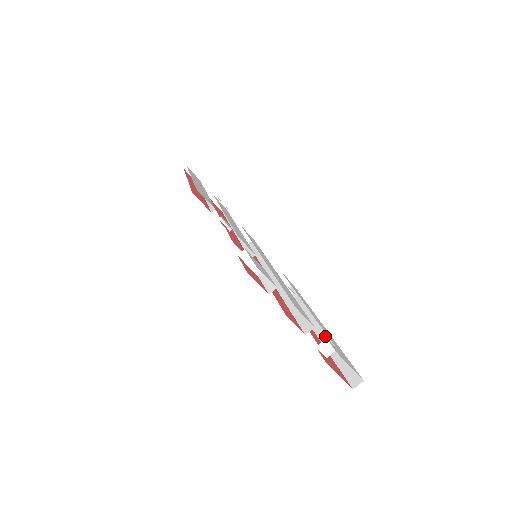
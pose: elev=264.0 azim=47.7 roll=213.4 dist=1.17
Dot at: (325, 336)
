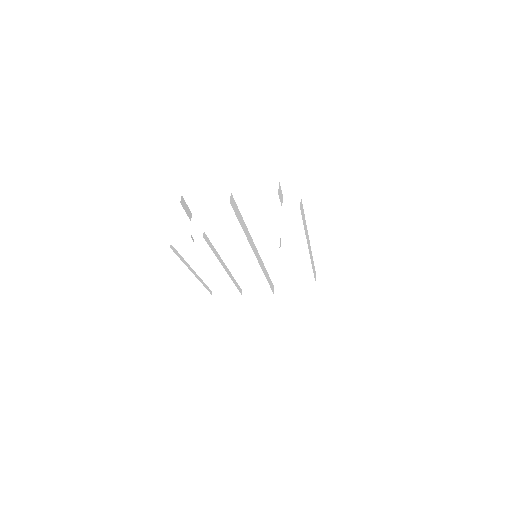
Dot at: occluded
